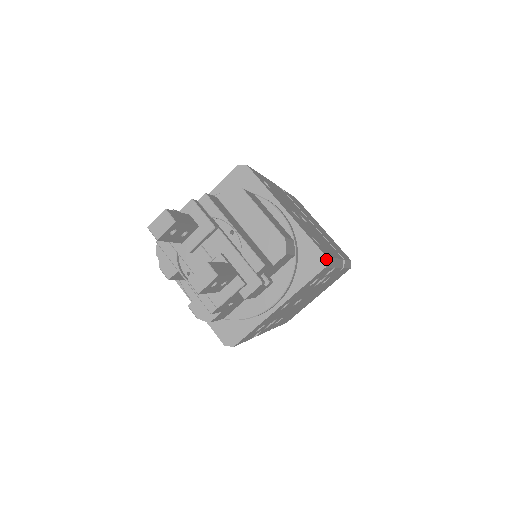
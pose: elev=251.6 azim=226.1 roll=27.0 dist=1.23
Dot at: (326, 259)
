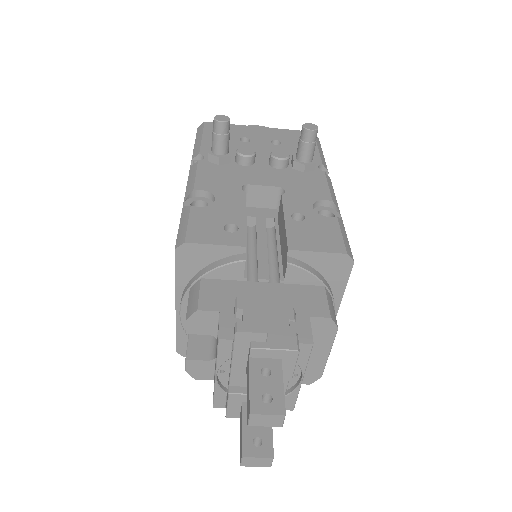
Dot at: occluded
